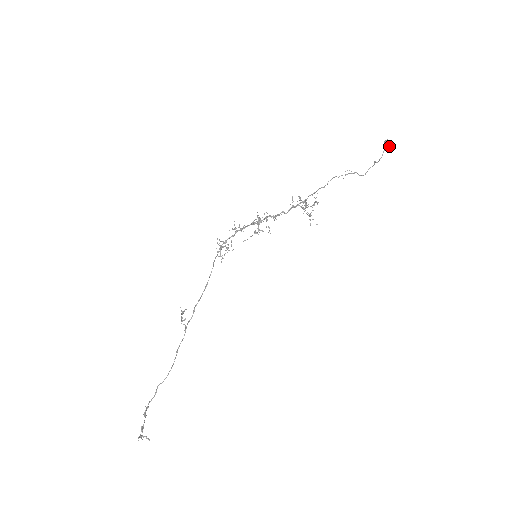
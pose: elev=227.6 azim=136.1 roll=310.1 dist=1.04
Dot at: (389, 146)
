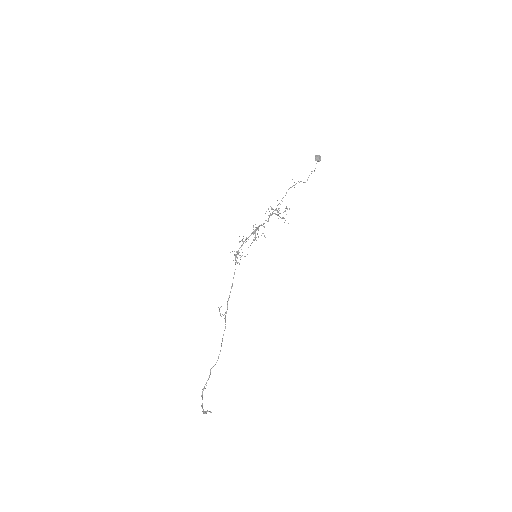
Dot at: (319, 159)
